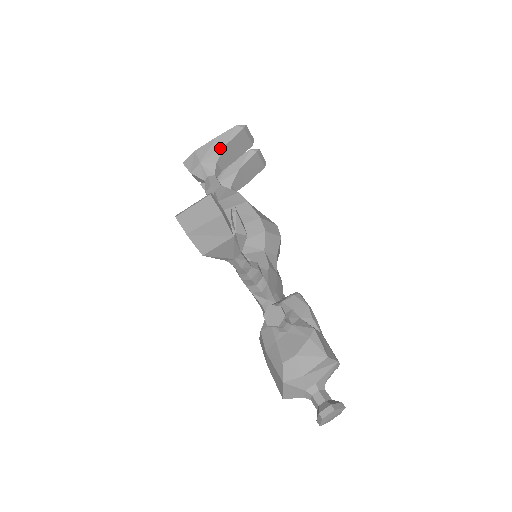
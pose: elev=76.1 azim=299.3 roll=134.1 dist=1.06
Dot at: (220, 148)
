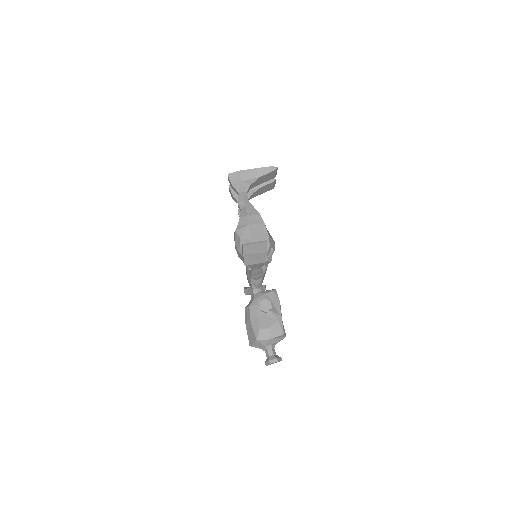
Dot at: (257, 177)
